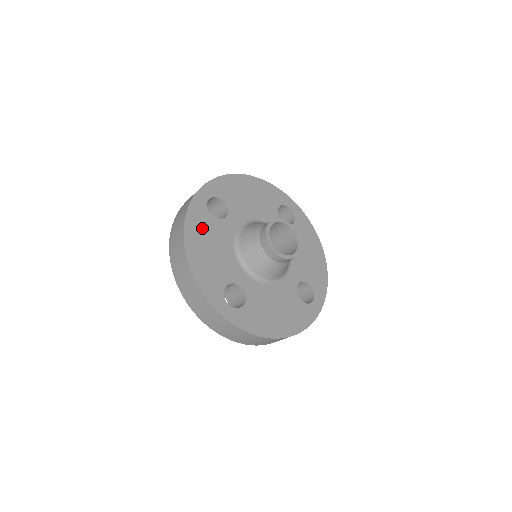
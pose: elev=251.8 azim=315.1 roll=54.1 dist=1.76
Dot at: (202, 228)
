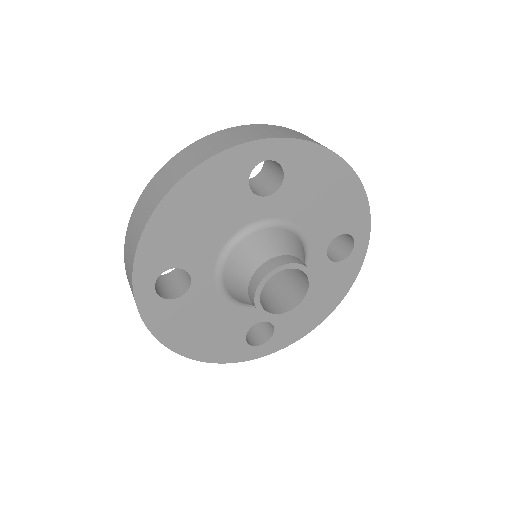
Dot at: (218, 187)
